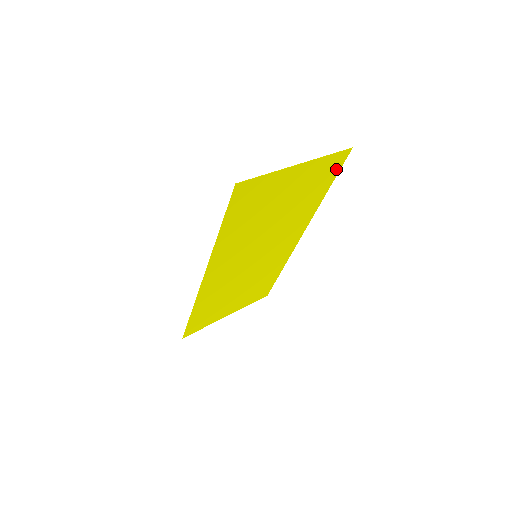
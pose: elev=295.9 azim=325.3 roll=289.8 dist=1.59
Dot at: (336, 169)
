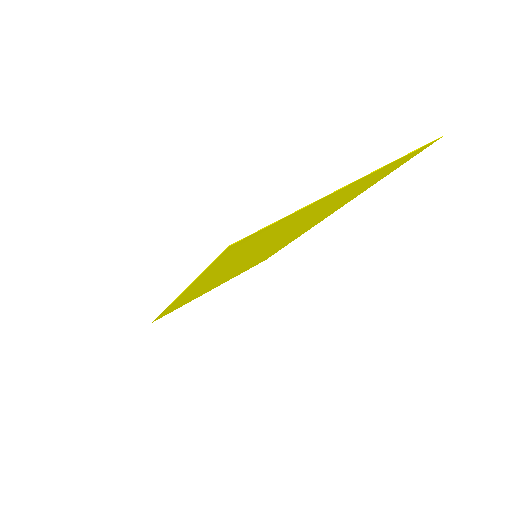
Dot at: (404, 161)
